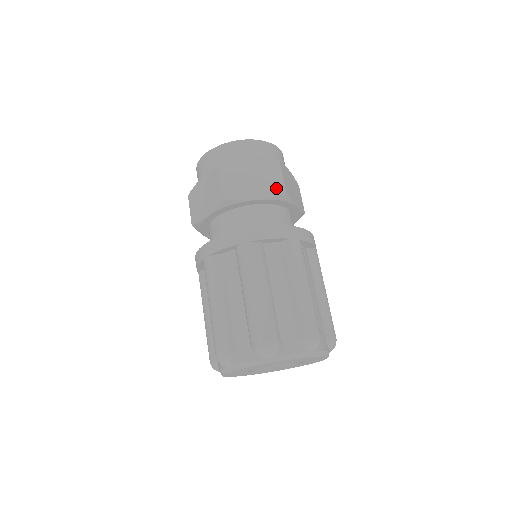
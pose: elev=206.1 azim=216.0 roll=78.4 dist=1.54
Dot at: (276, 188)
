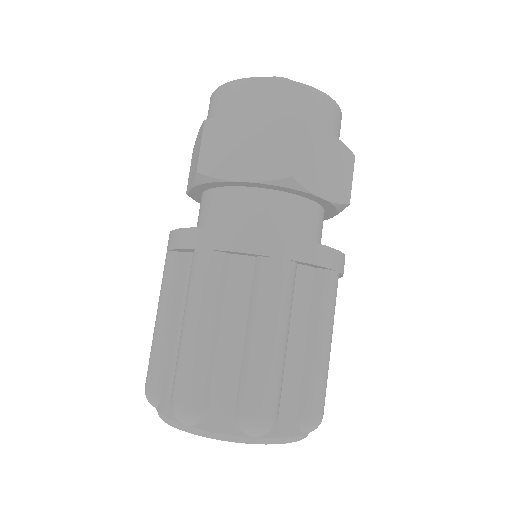
Dot at: (278, 166)
